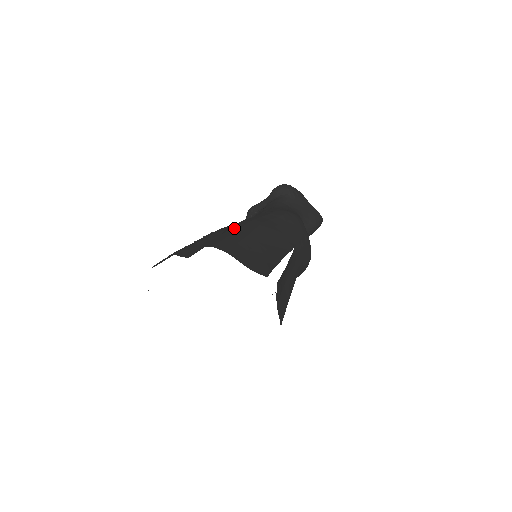
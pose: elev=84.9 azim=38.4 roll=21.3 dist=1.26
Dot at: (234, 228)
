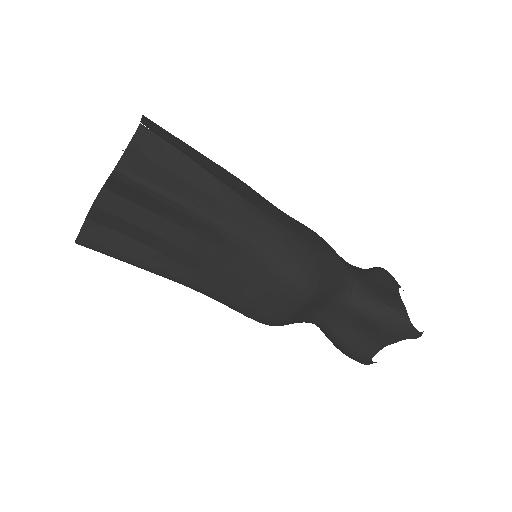
Dot at: occluded
